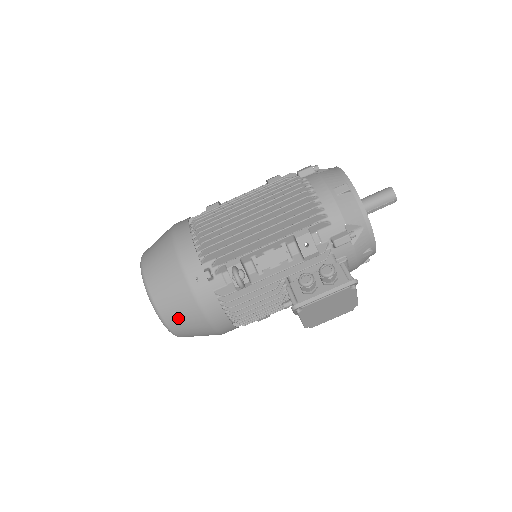
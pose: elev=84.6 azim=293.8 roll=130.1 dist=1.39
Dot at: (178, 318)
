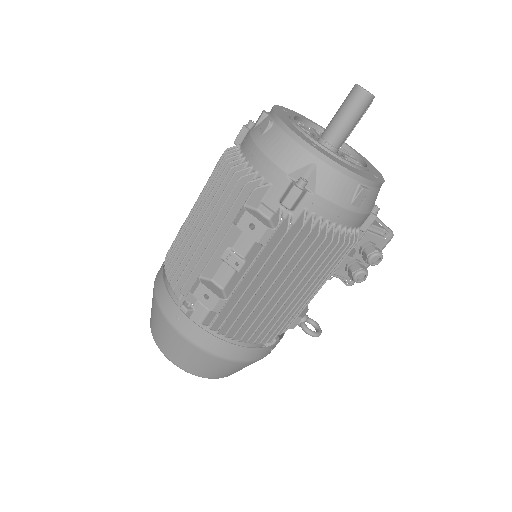
Dot at: occluded
